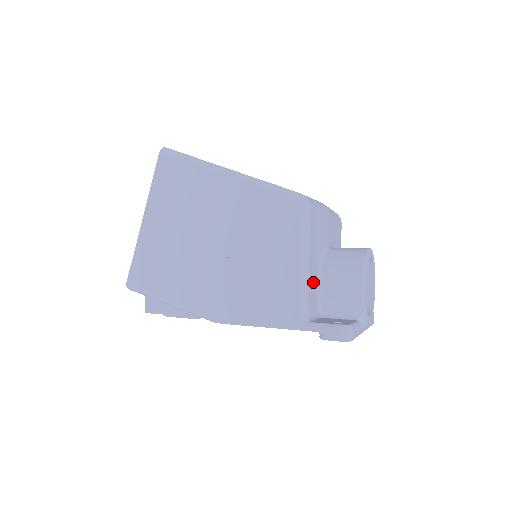
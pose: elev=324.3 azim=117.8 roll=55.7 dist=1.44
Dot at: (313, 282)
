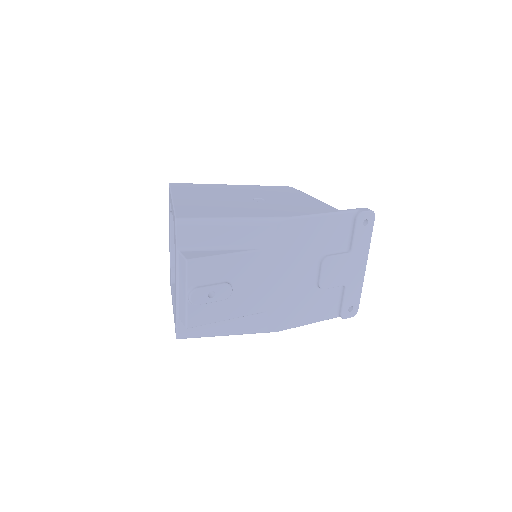
Dot at: occluded
